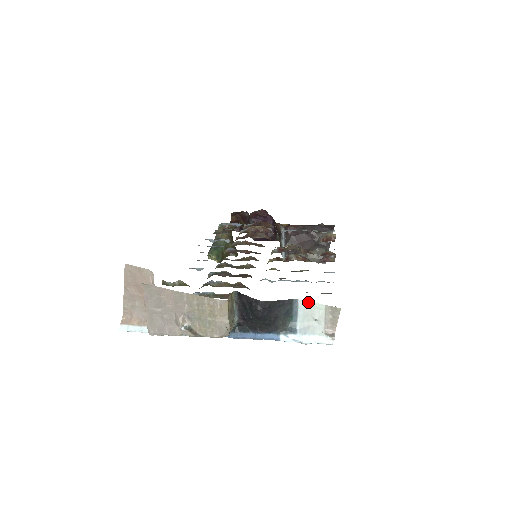
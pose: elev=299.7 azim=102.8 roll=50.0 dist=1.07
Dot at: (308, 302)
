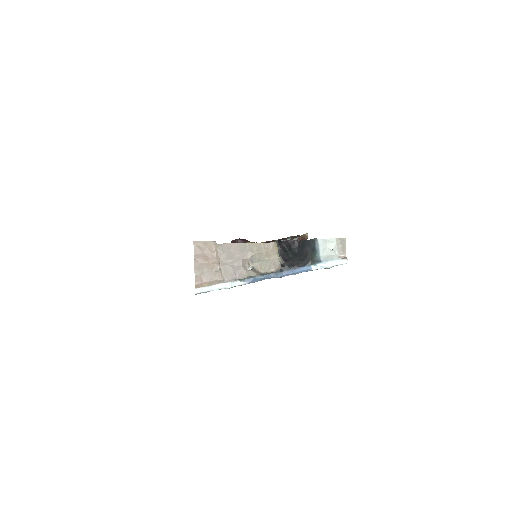
Dot at: (324, 239)
